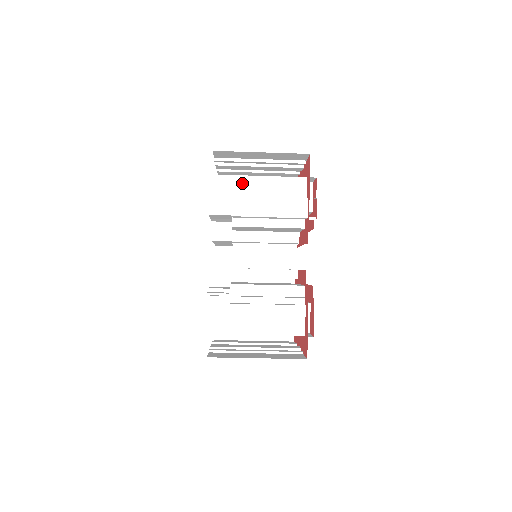
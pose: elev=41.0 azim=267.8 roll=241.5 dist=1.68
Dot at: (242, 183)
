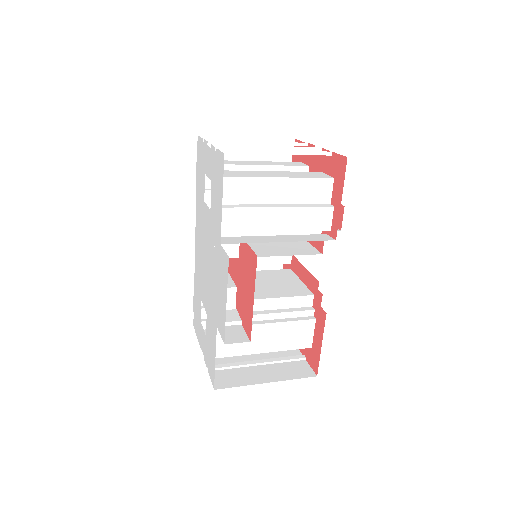
Dot at: (255, 187)
